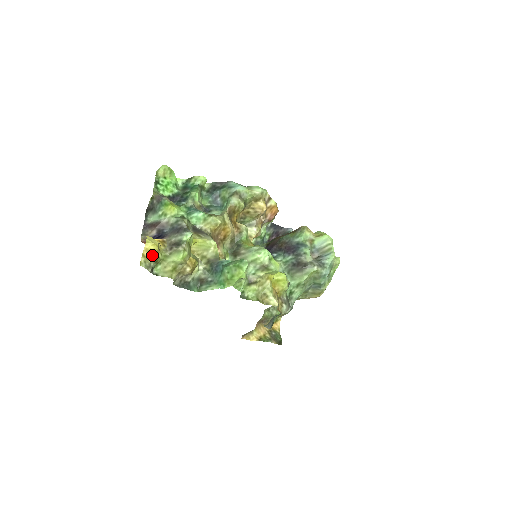
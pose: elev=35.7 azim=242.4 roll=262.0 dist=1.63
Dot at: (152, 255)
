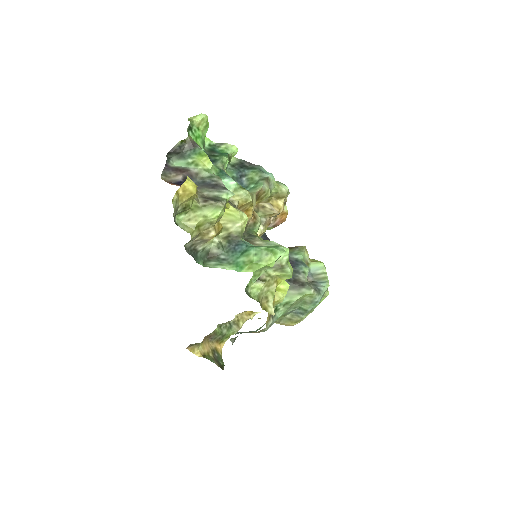
Dot at: (185, 198)
